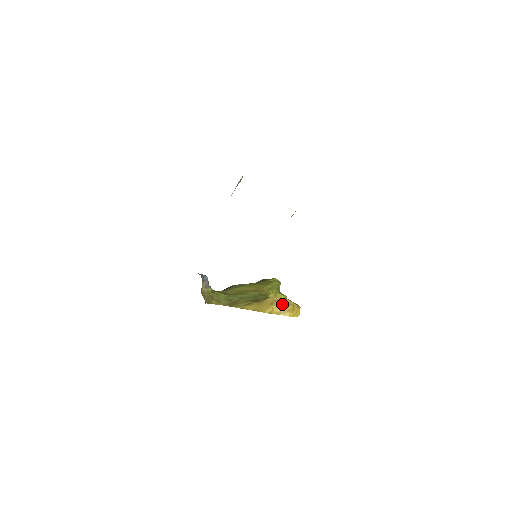
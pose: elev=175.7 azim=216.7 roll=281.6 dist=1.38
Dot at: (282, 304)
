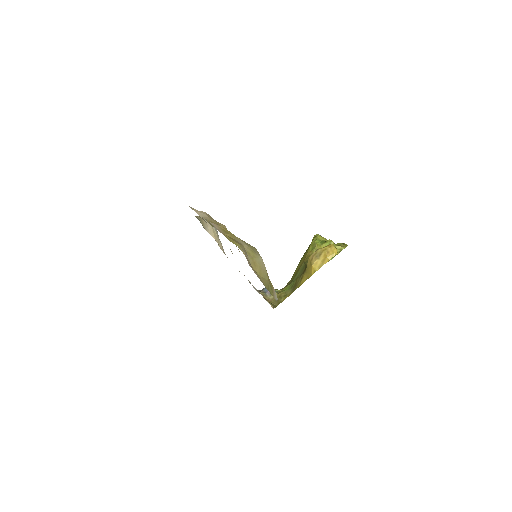
Dot at: (317, 257)
